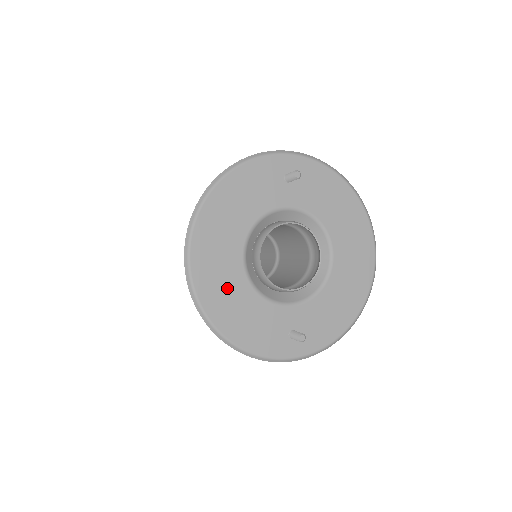
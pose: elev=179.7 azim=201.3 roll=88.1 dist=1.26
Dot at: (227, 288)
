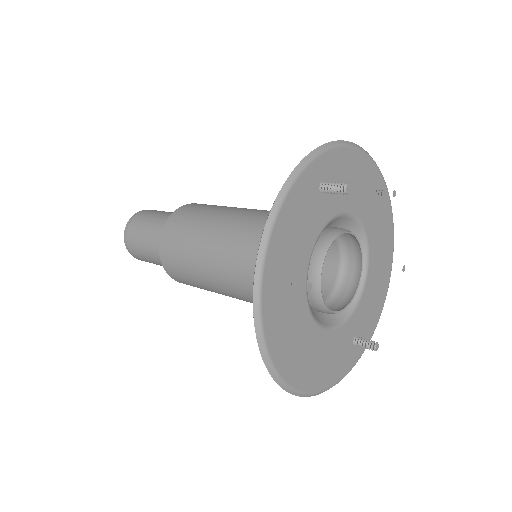
Dot at: (304, 350)
